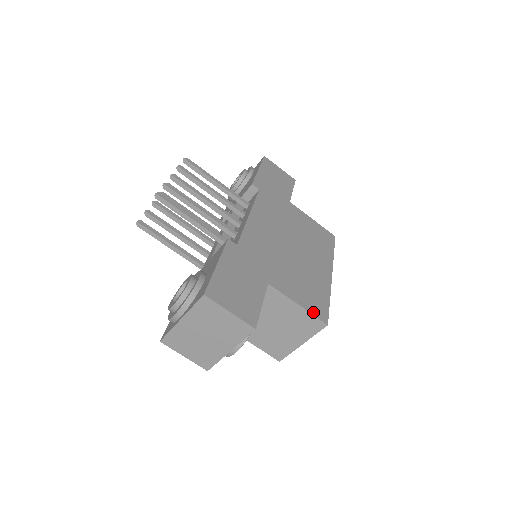
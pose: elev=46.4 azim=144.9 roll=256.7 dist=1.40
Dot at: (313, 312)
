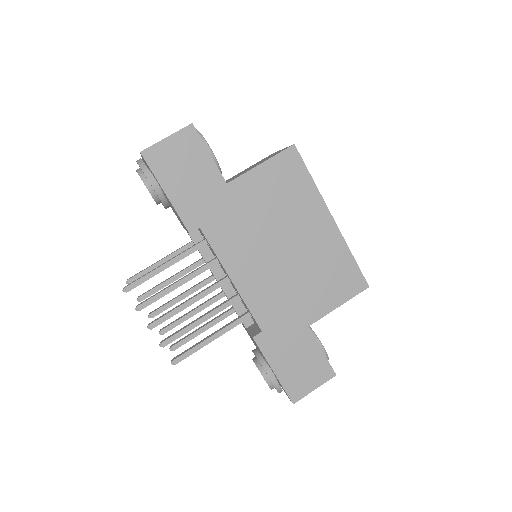
Dot at: (352, 294)
